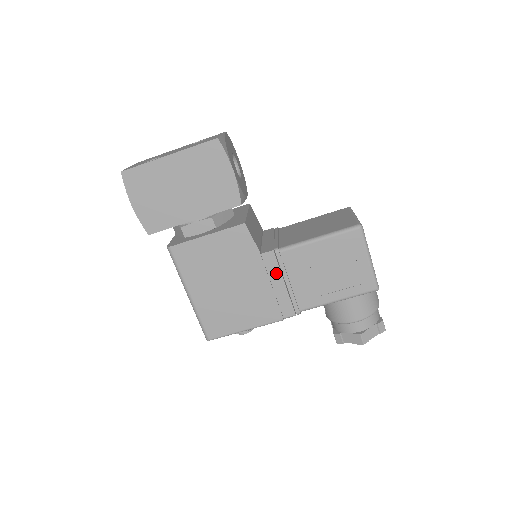
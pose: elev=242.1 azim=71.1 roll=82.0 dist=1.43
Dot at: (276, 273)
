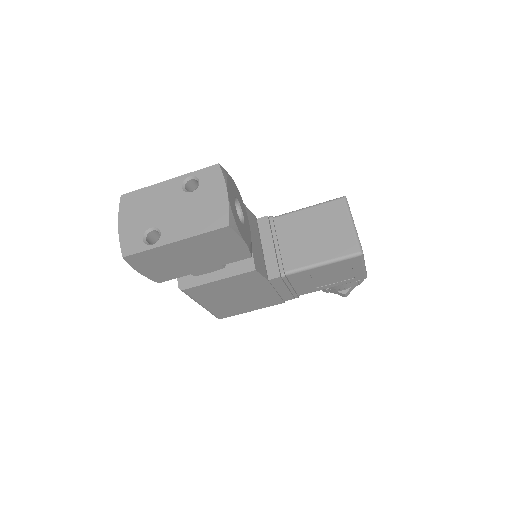
Dot at: (281, 286)
